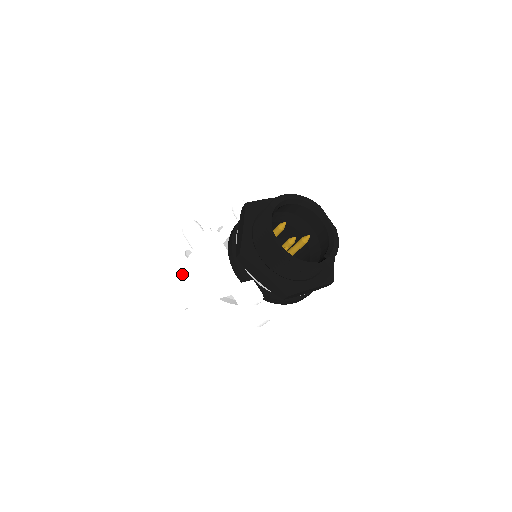
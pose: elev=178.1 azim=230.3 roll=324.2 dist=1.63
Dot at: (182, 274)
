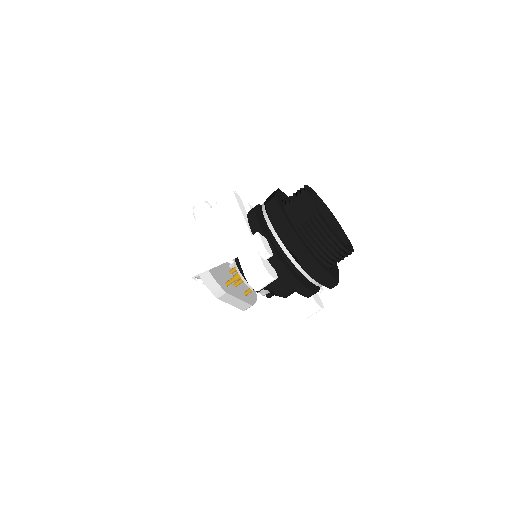
Dot at: (170, 245)
